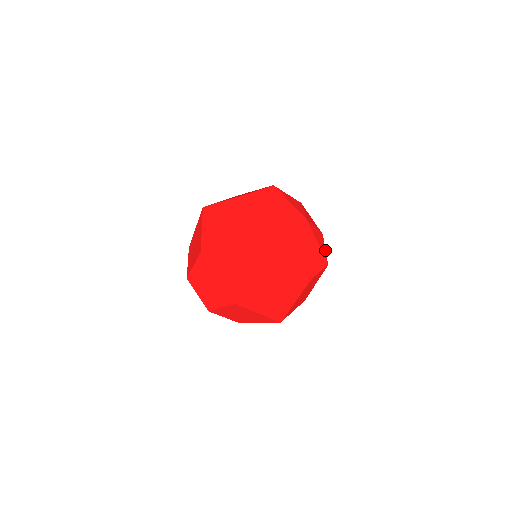
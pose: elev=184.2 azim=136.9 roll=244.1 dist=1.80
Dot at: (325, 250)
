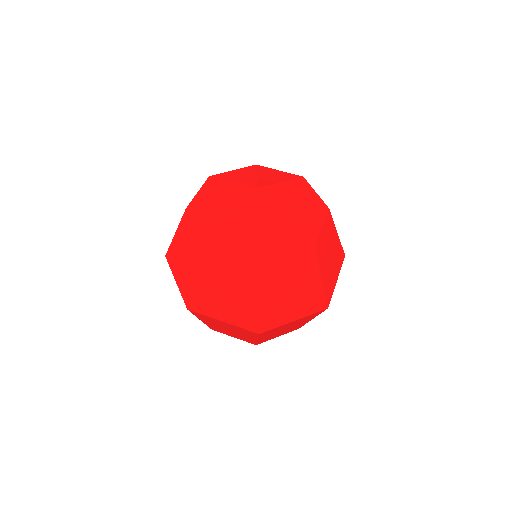
Dot at: (320, 228)
